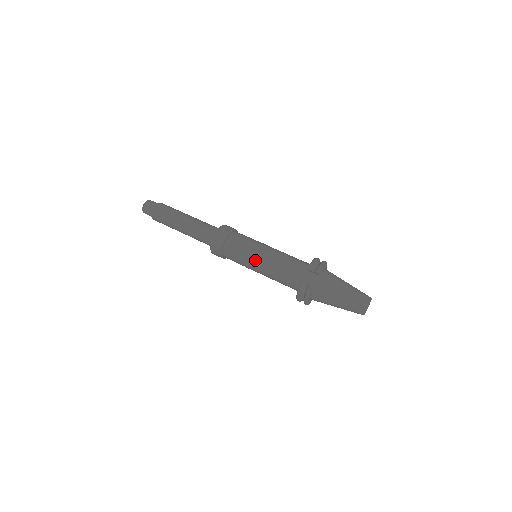
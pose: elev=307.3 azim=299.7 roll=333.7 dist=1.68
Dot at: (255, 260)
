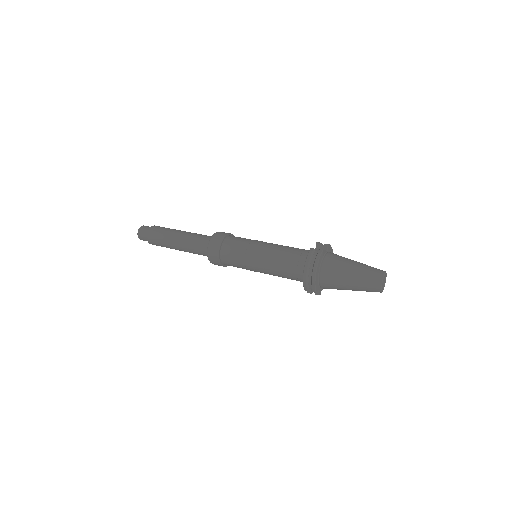
Dot at: (258, 246)
